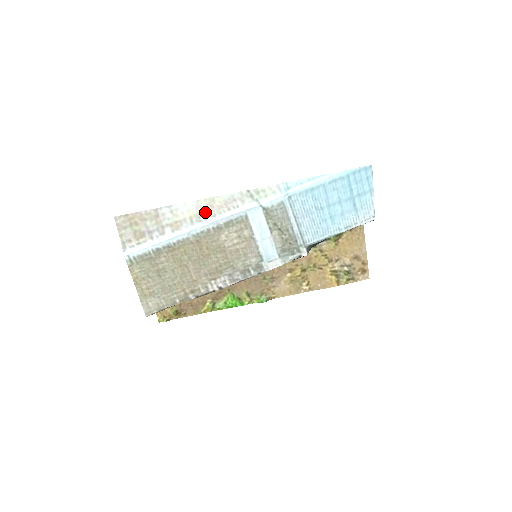
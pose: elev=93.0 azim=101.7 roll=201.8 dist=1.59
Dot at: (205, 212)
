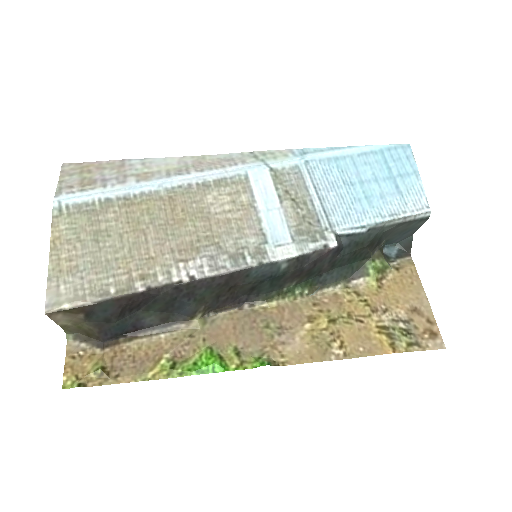
Dot at: (189, 167)
